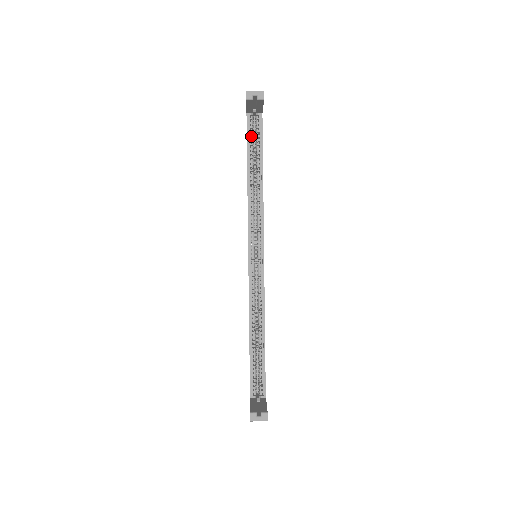
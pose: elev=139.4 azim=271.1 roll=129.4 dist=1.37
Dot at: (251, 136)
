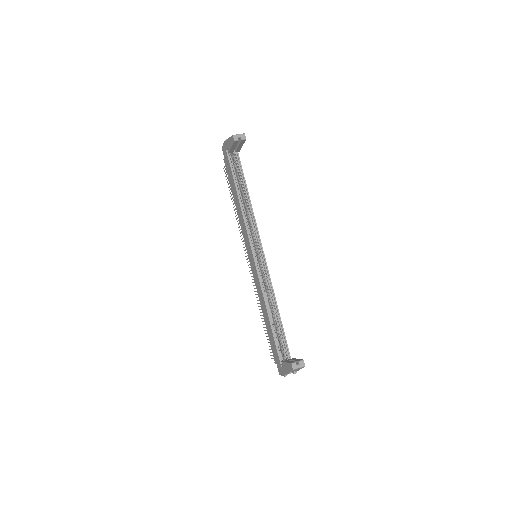
Dot at: (234, 169)
